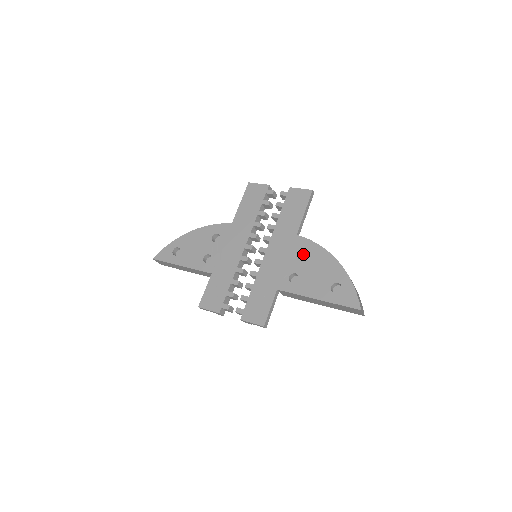
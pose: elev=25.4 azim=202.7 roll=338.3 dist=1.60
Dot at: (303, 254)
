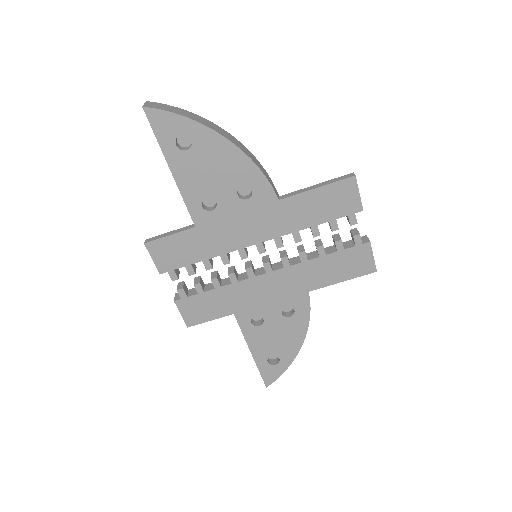
Dot at: occluded
